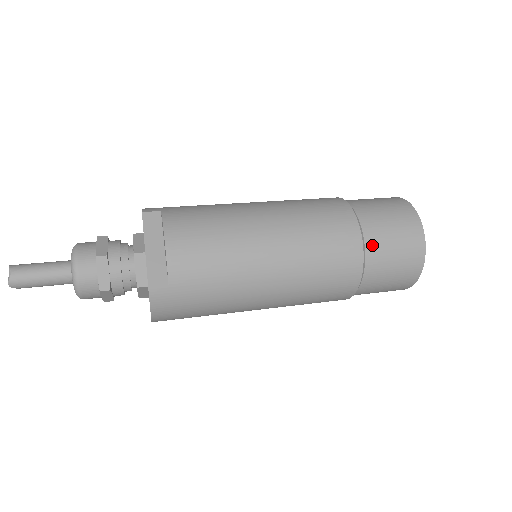
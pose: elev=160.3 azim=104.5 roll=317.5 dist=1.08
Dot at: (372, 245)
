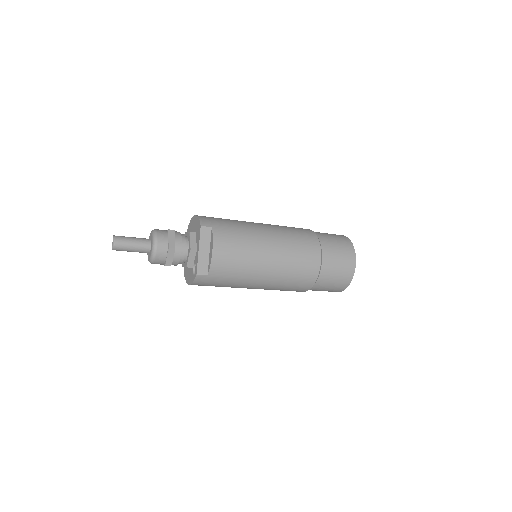
Dot at: (324, 273)
